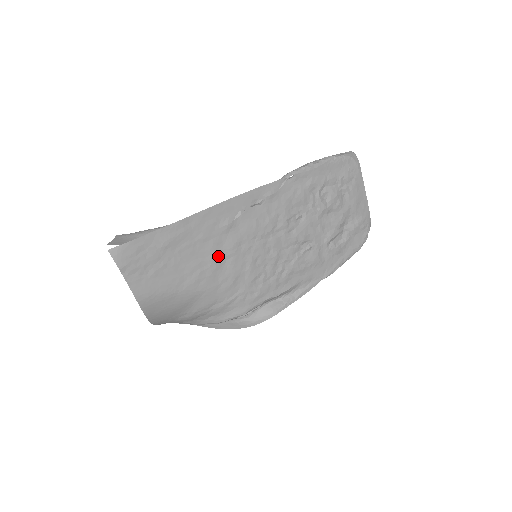
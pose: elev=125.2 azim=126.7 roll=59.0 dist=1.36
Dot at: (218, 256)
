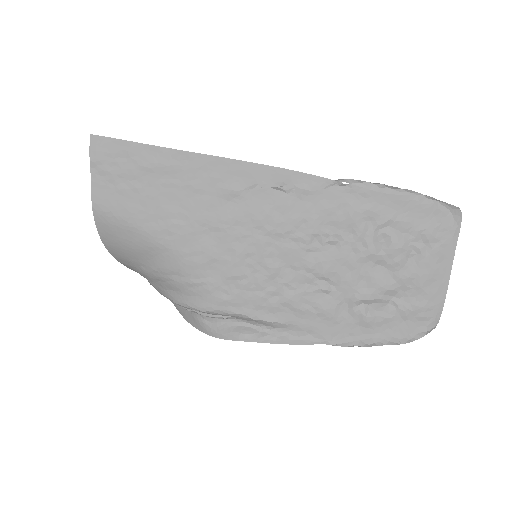
Dot at: (203, 220)
